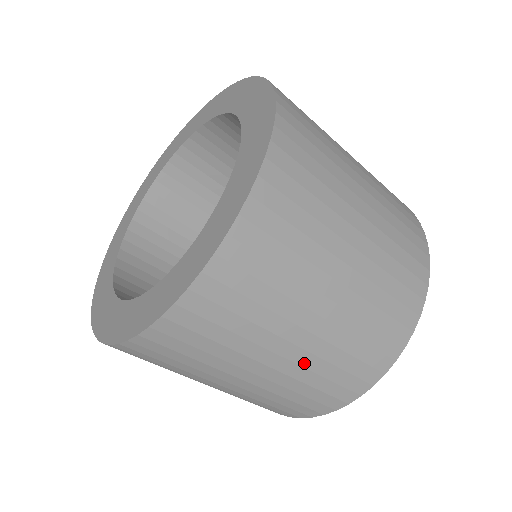
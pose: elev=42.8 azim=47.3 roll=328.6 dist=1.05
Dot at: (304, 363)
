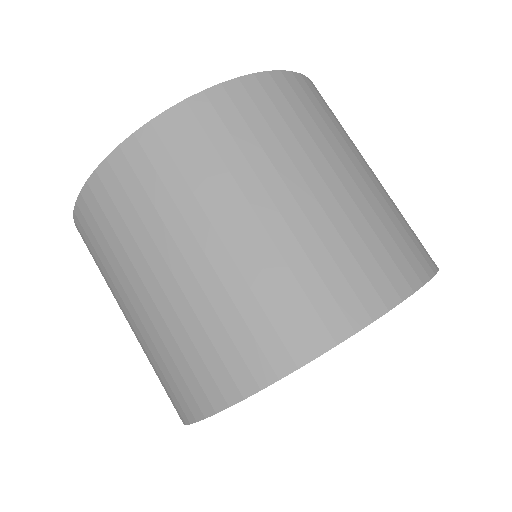
Dot at: (387, 193)
